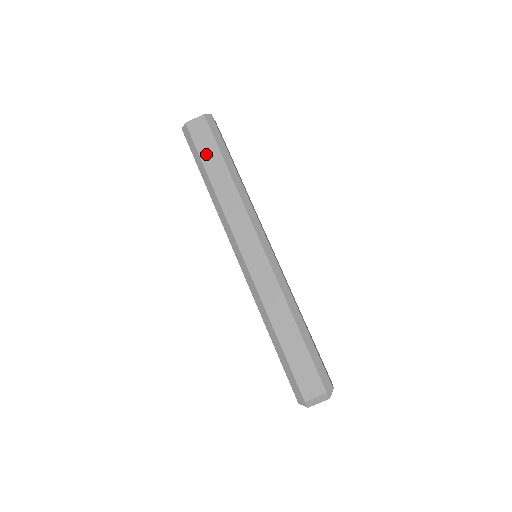
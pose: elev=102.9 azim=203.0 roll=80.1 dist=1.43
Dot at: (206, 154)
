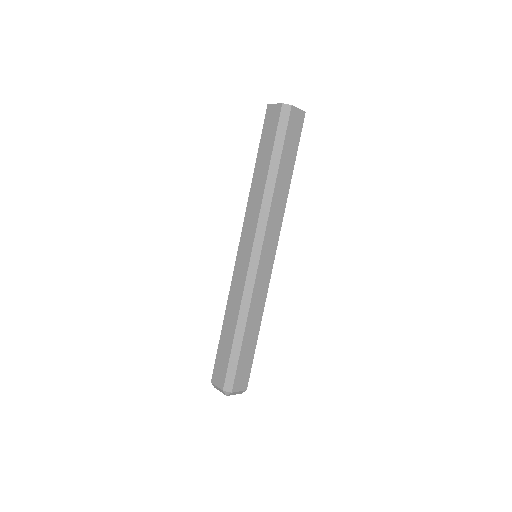
Dot at: (288, 149)
